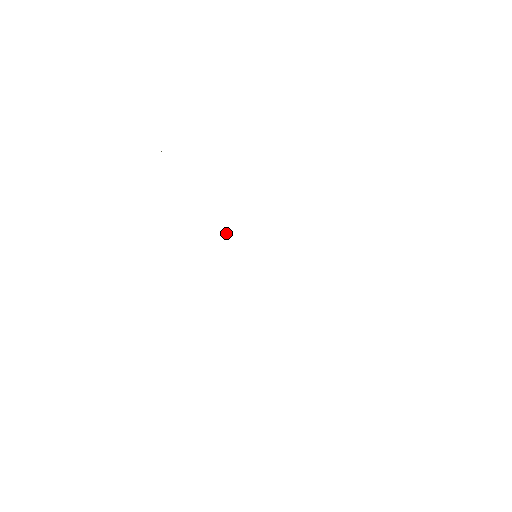
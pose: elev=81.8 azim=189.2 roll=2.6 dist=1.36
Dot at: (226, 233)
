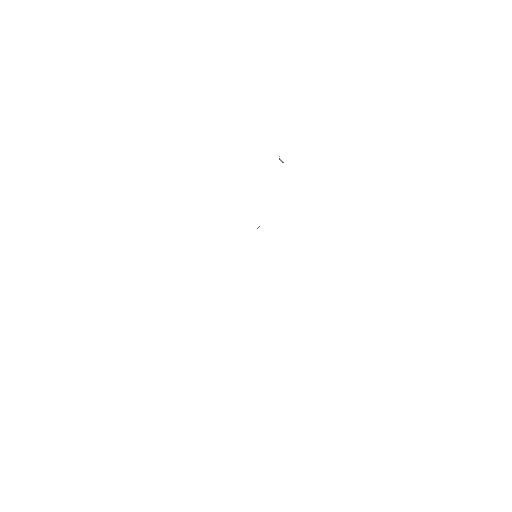
Dot at: occluded
